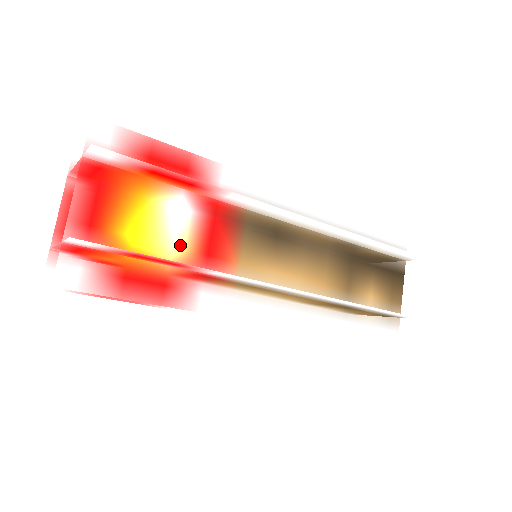
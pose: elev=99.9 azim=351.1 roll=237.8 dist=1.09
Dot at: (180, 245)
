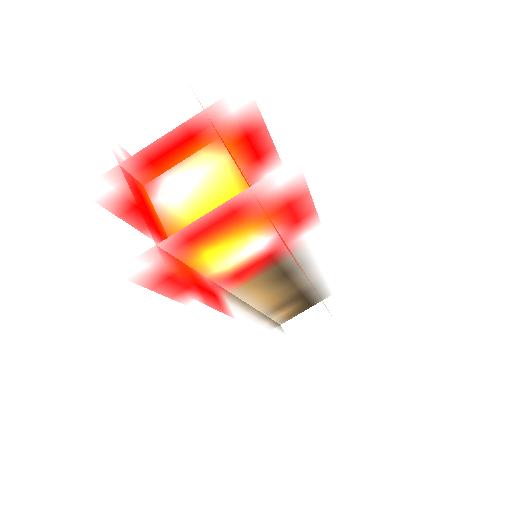
Dot at: occluded
